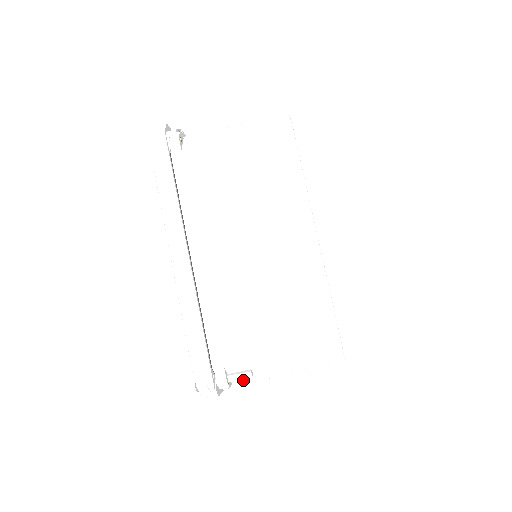
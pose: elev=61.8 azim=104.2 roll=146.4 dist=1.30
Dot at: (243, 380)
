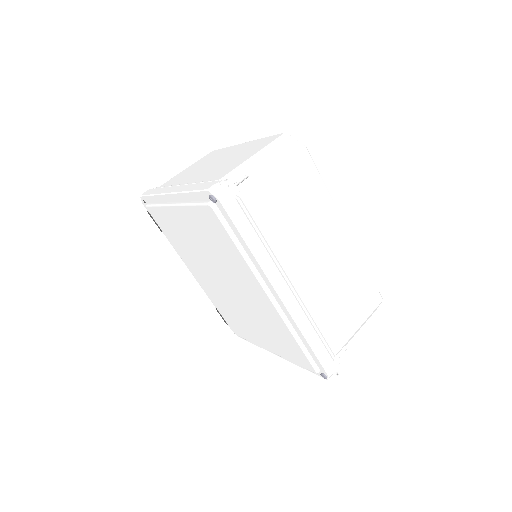
Dot at: (246, 187)
